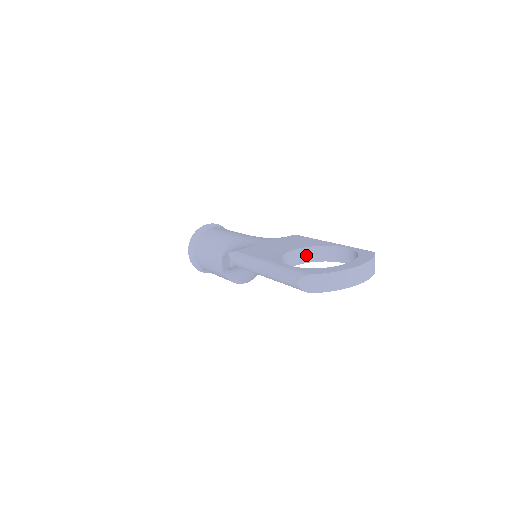
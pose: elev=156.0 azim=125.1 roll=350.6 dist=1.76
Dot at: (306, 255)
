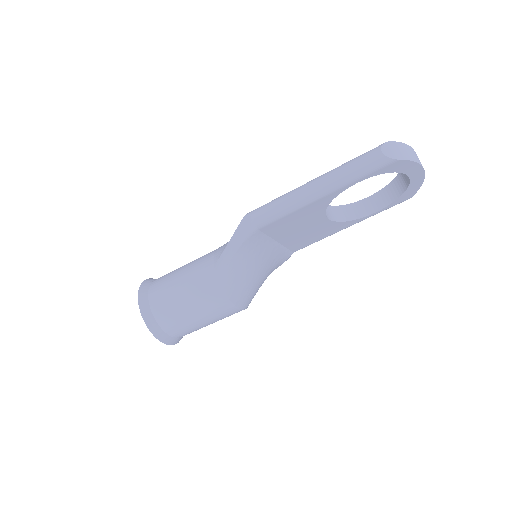
Dot at: (330, 213)
